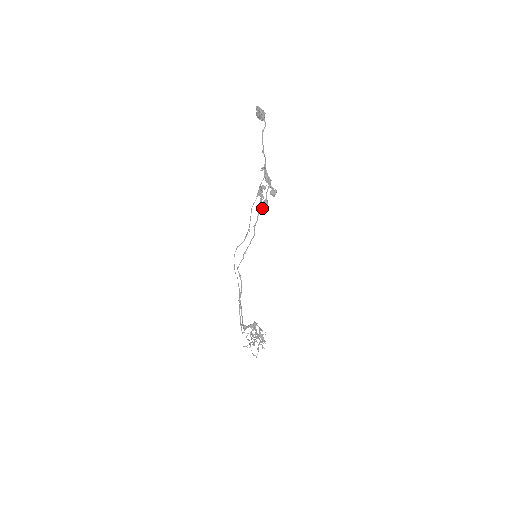
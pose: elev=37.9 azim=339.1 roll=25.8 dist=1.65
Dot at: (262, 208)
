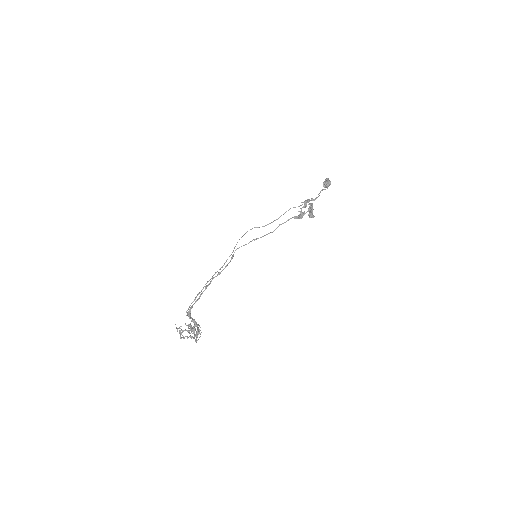
Dot at: (297, 216)
